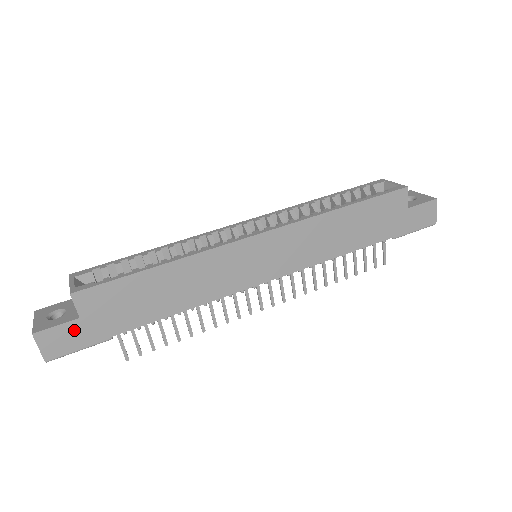
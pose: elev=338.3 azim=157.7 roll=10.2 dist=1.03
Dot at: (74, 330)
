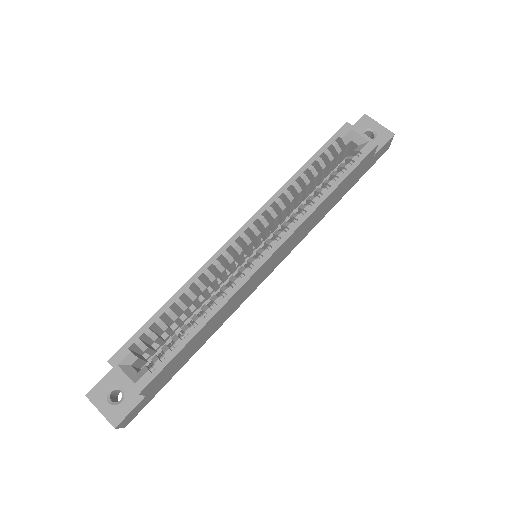
Dot at: (142, 403)
